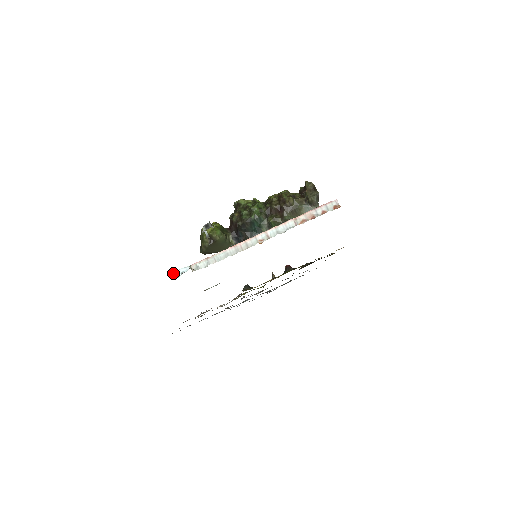
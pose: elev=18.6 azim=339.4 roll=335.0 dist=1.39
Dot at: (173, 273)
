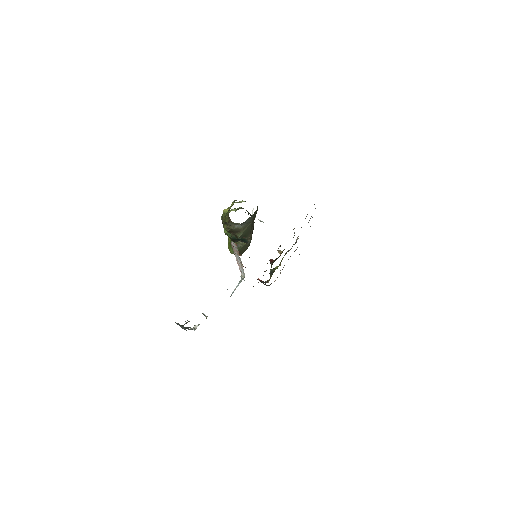
Dot at: occluded
